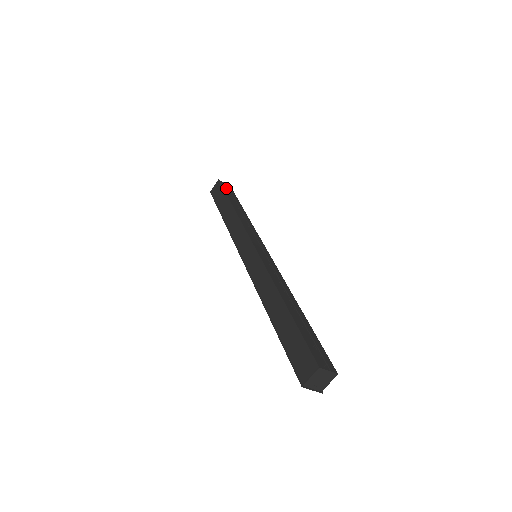
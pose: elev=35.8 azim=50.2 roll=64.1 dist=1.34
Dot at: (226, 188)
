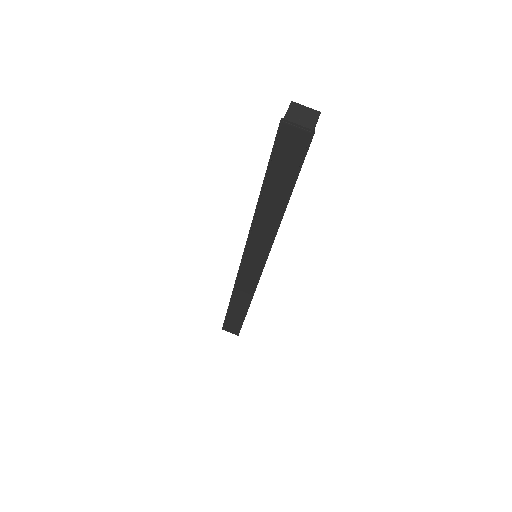
Dot at: occluded
